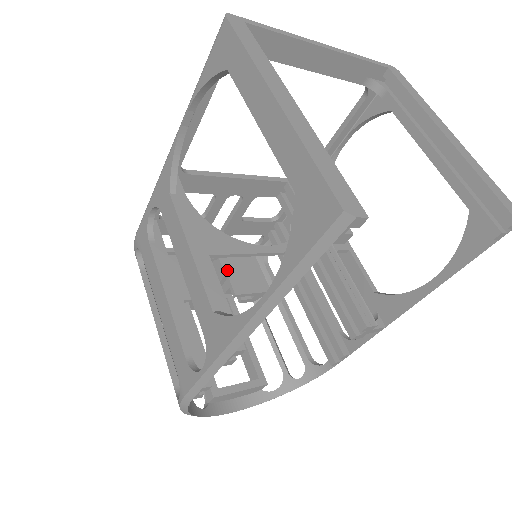
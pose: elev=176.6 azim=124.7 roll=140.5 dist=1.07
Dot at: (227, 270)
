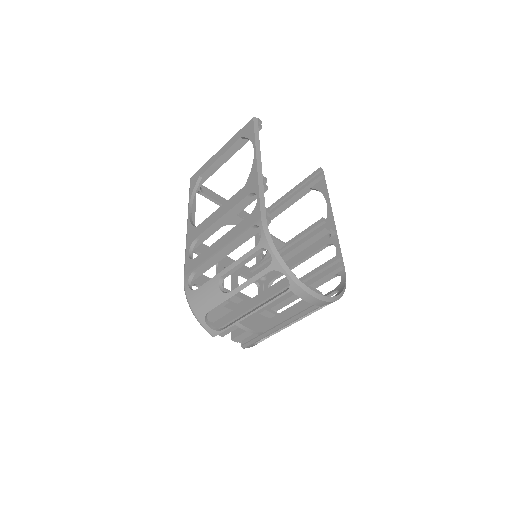
Dot at: occluded
